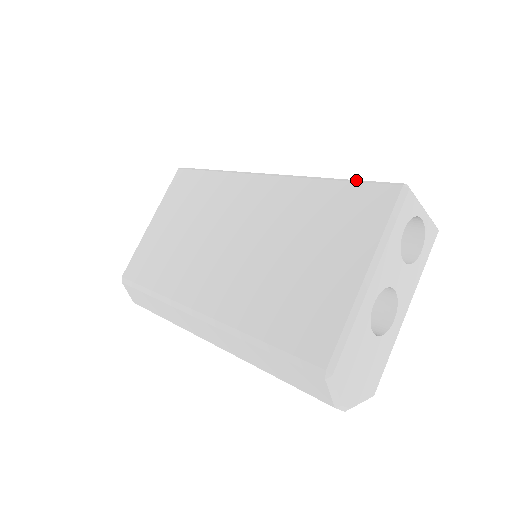
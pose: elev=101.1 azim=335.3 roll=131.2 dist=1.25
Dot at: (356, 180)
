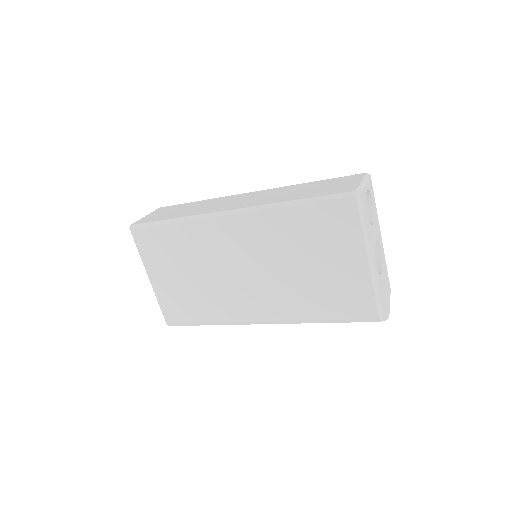
Dot at: (314, 198)
